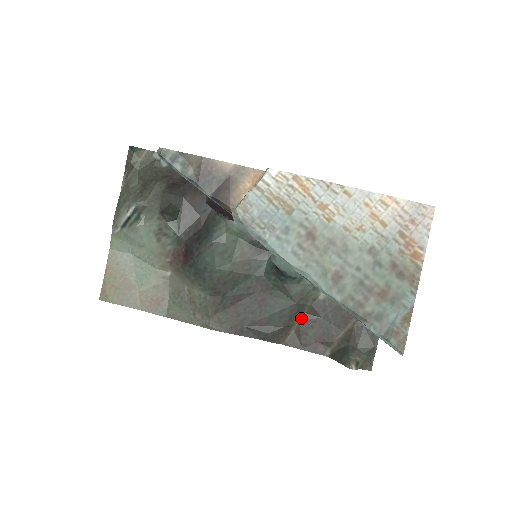
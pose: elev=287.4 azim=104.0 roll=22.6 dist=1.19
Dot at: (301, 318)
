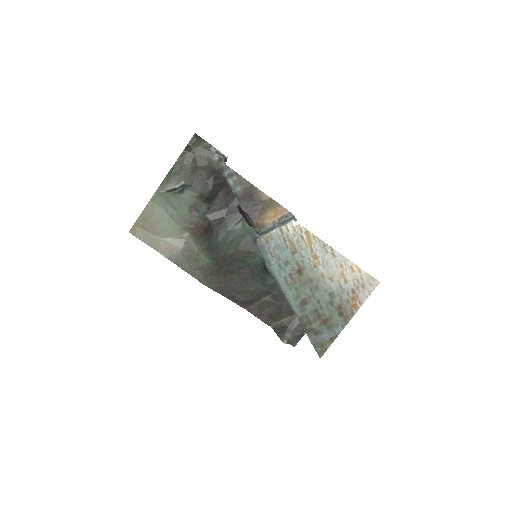
Dot at: (265, 298)
